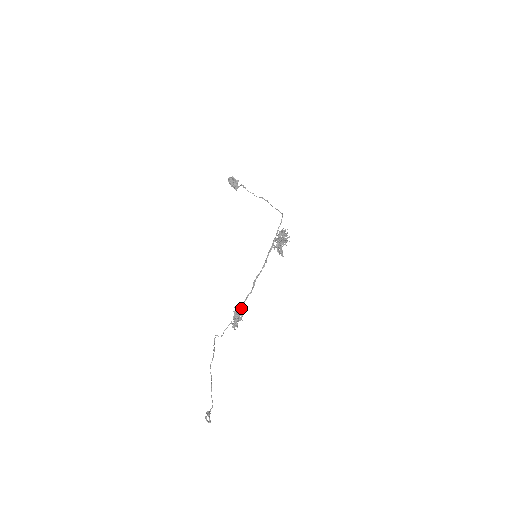
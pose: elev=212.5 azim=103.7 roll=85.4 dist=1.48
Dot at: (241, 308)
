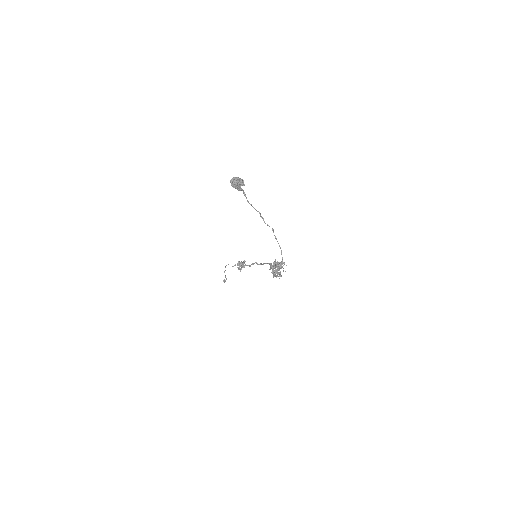
Dot at: occluded
